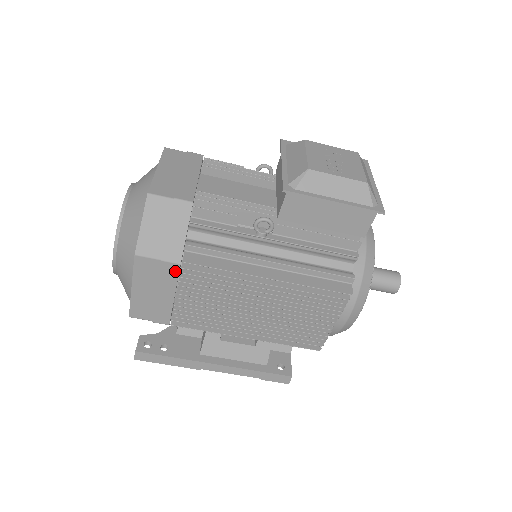
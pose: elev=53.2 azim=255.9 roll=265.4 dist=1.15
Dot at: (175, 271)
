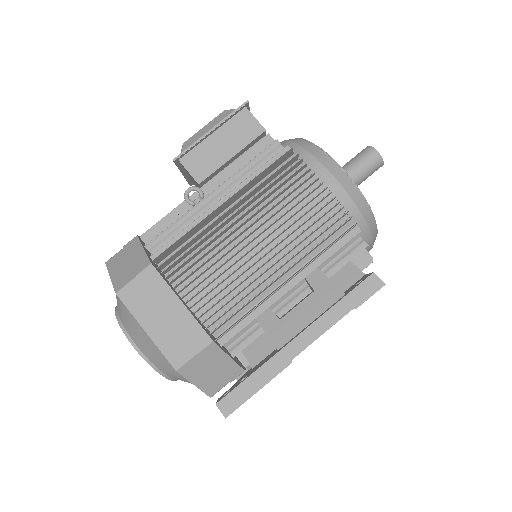
Dot at: (155, 275)
